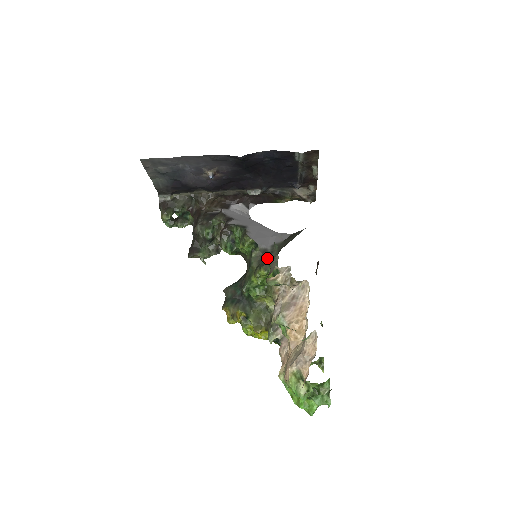
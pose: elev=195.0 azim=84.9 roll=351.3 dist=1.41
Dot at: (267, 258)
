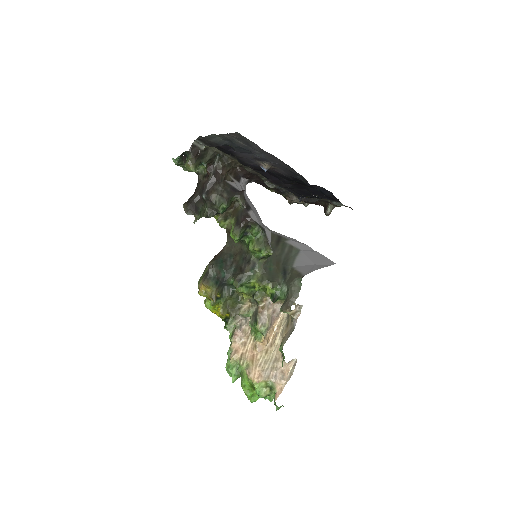
Dot at: (271, 270)
